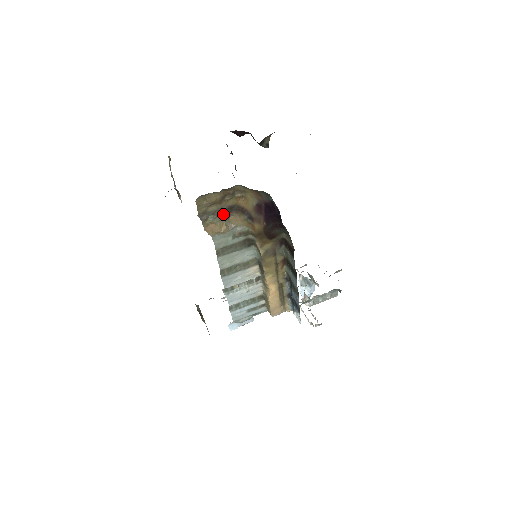
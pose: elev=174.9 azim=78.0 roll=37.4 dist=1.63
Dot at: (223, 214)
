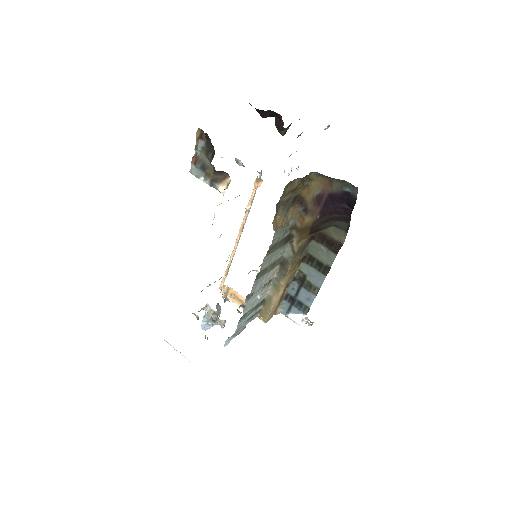
Dot at: (289, 205)
